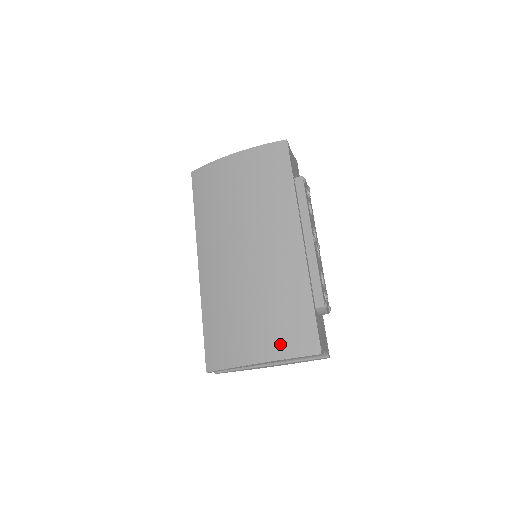
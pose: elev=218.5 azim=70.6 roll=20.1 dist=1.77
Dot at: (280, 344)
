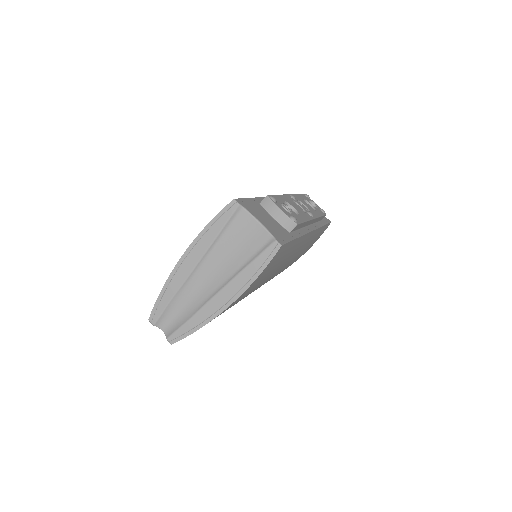
Dot at: occluded
